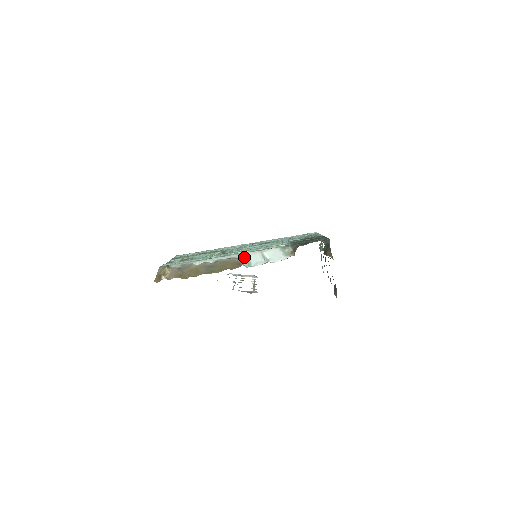
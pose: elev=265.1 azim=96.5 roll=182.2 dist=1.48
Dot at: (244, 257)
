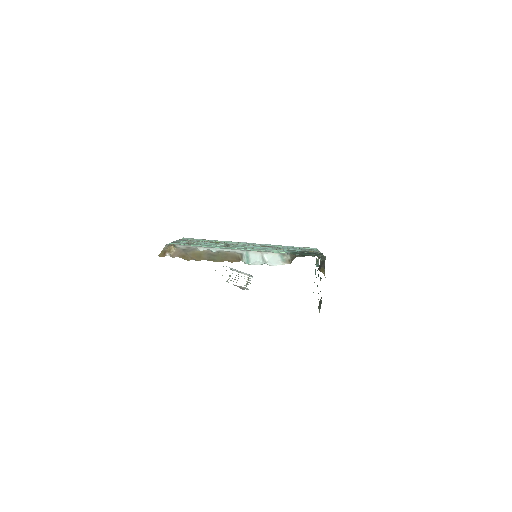
Dot at: (245, 254)
